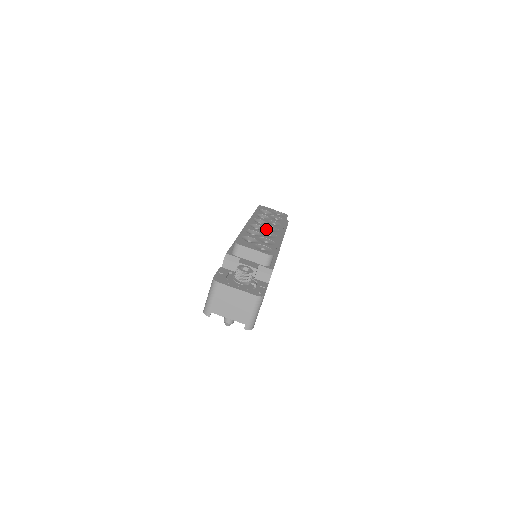
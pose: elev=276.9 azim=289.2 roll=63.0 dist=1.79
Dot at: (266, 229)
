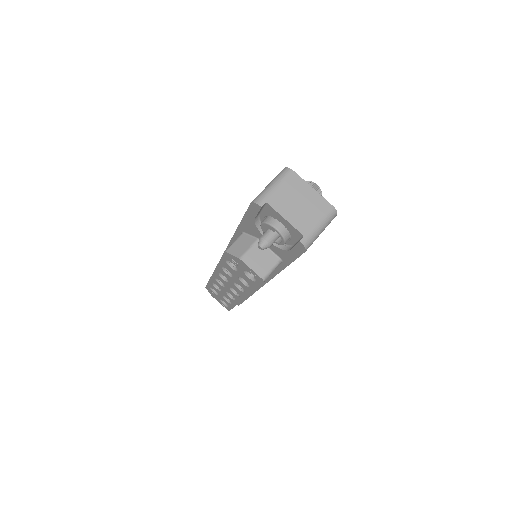
Dot at: occluded
